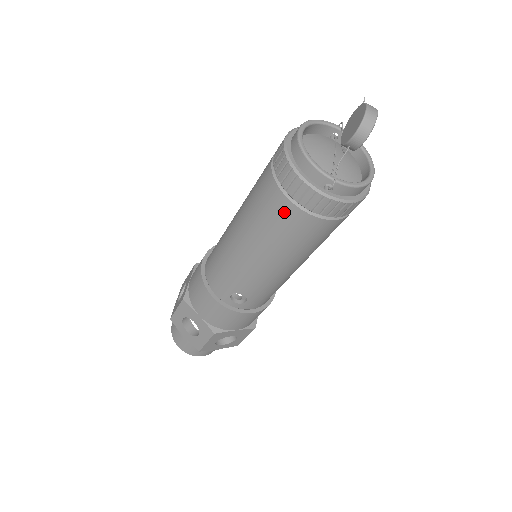
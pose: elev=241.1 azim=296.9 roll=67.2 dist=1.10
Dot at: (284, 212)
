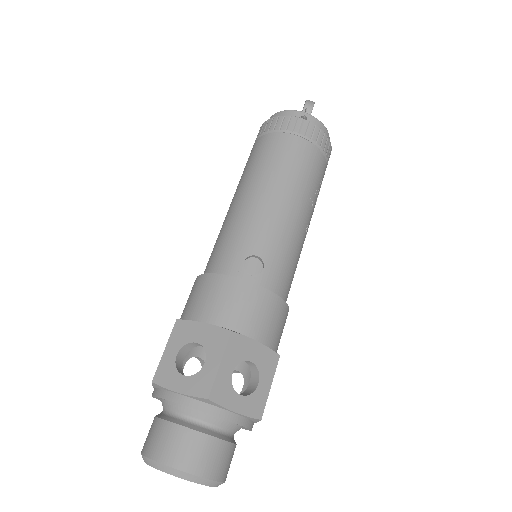
Dot at: (278, 142)
